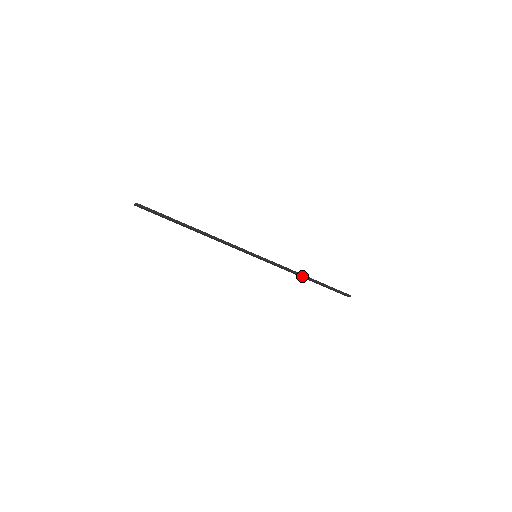
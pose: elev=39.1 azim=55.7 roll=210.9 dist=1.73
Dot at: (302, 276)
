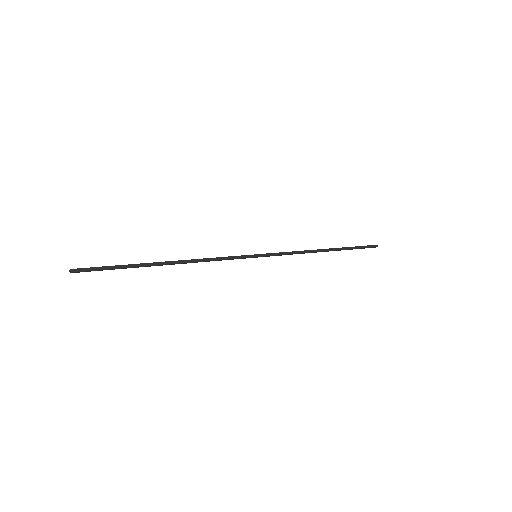
Dot at: occluded
